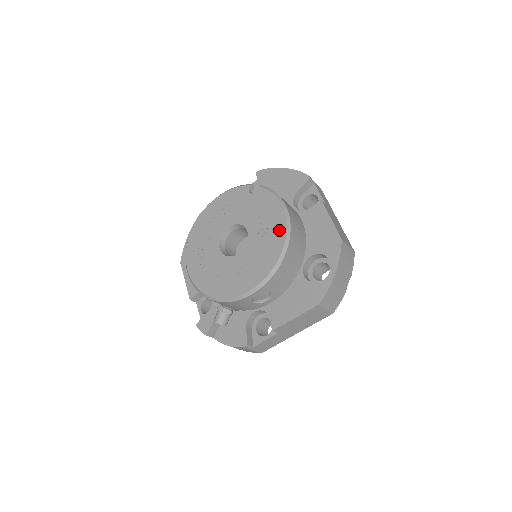
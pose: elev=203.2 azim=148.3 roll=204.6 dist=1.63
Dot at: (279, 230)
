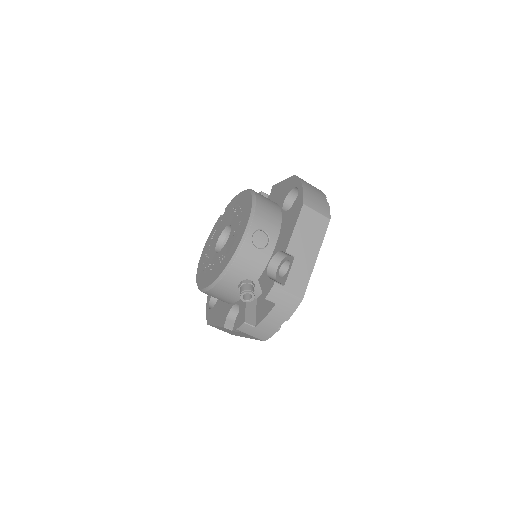
Dot at: (245, 197)
